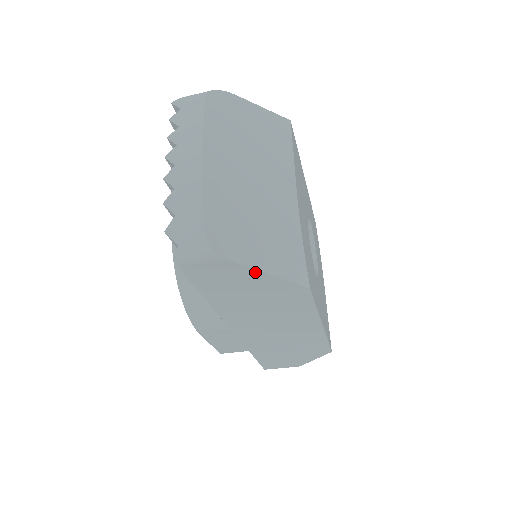
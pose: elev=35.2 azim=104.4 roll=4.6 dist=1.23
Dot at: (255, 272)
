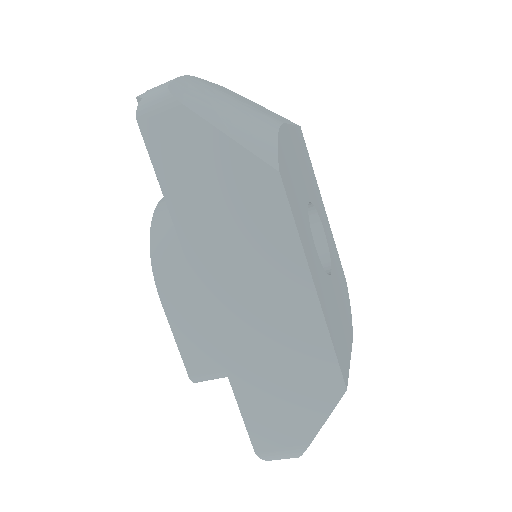
Dot at: (213, 133)
